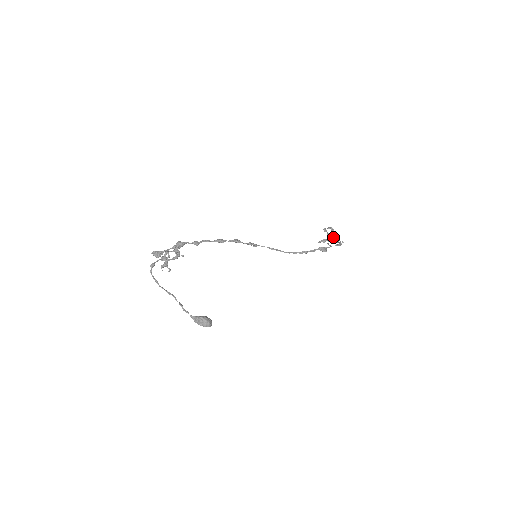
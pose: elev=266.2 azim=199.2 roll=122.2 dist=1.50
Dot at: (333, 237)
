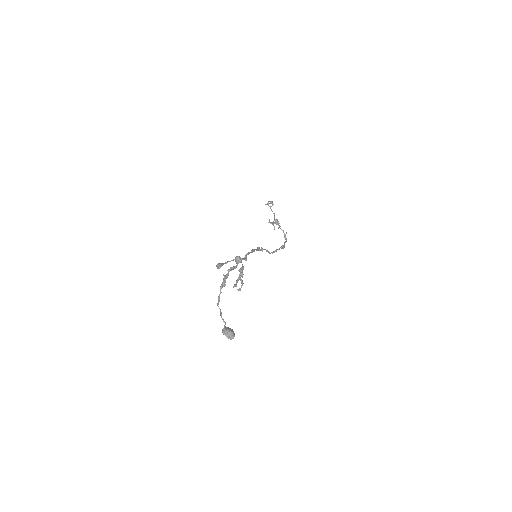
Dot at: (277, 219)
